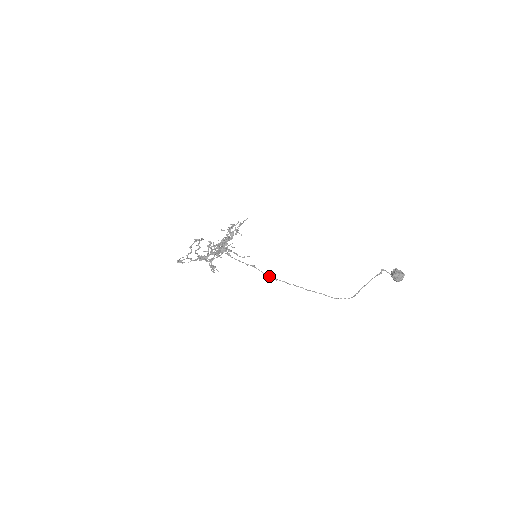
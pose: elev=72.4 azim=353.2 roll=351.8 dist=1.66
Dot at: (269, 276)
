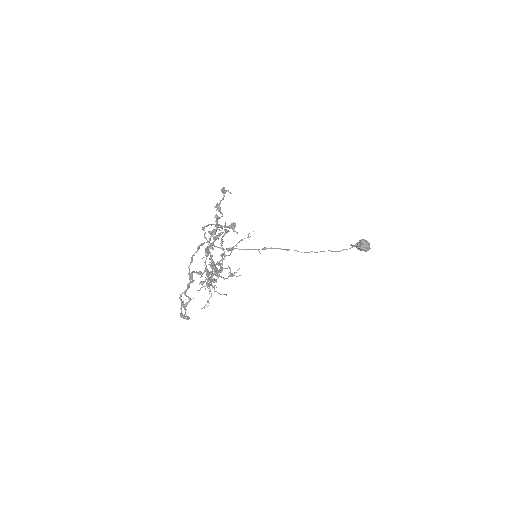
Dot at: (287, 250)
